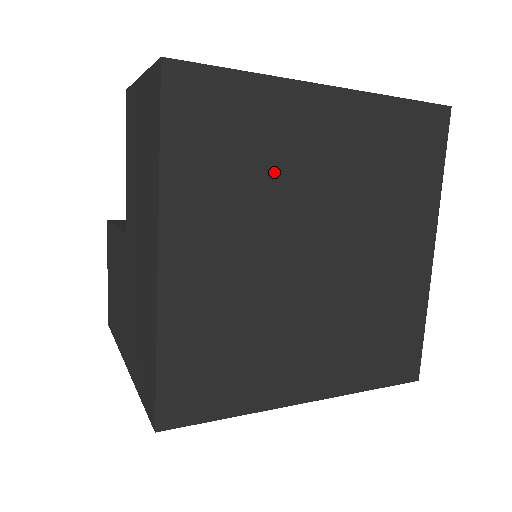
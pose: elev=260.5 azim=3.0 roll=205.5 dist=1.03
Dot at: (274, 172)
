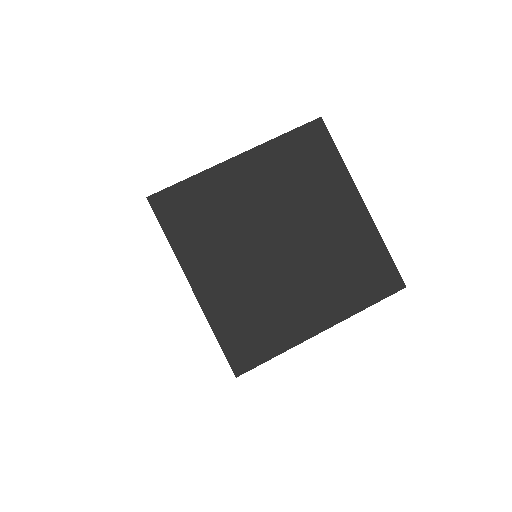
Dot at: (306, 194)
